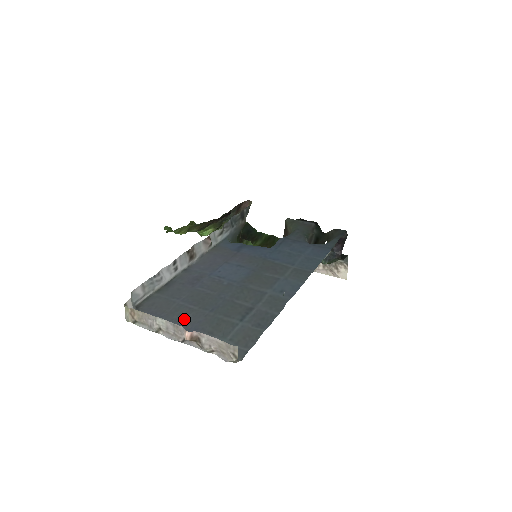
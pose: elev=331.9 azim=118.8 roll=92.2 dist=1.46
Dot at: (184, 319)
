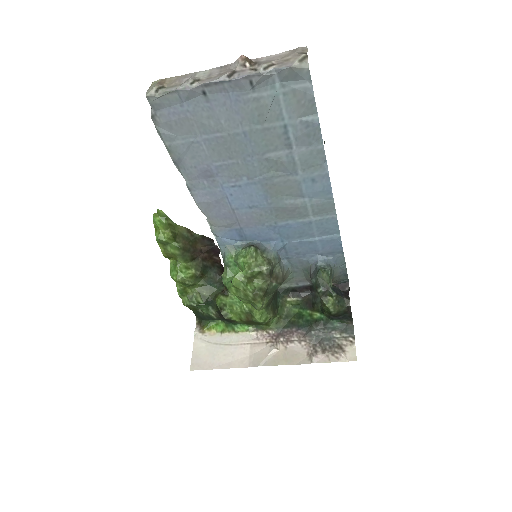
Dot at: (217, 113)
